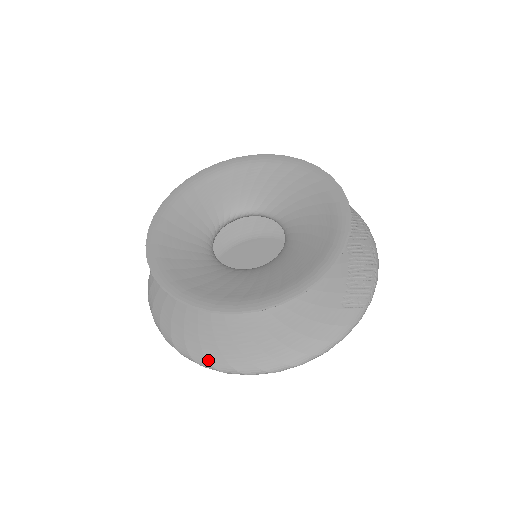
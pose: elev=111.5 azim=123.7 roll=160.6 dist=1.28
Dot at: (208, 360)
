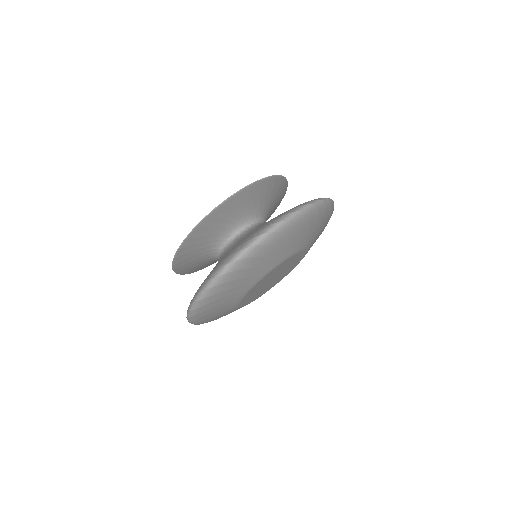
Dot at: (251, 239)
